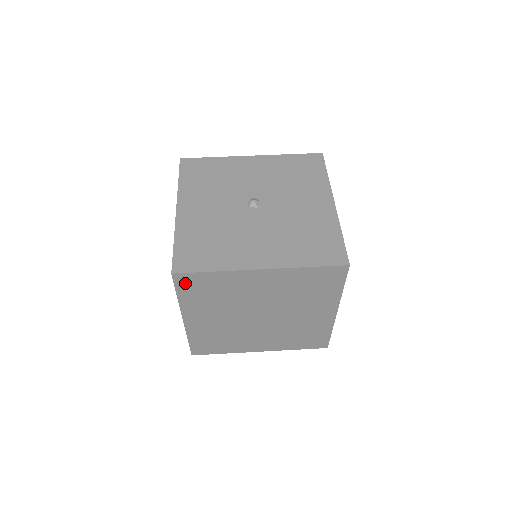
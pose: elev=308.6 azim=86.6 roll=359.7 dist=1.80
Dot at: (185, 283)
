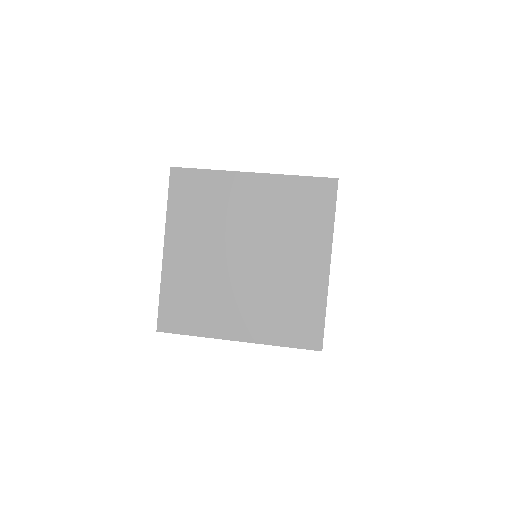
Dot at: (179, 184)
